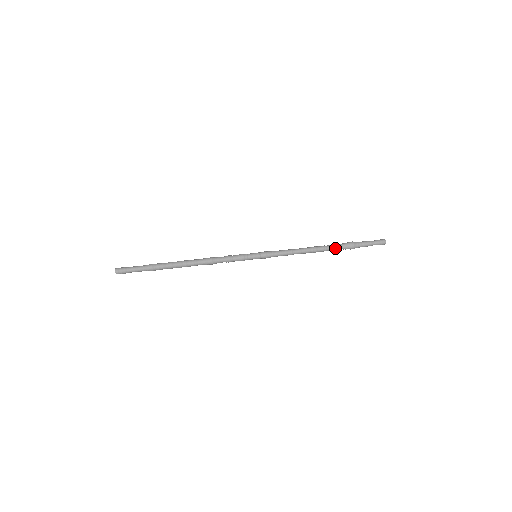
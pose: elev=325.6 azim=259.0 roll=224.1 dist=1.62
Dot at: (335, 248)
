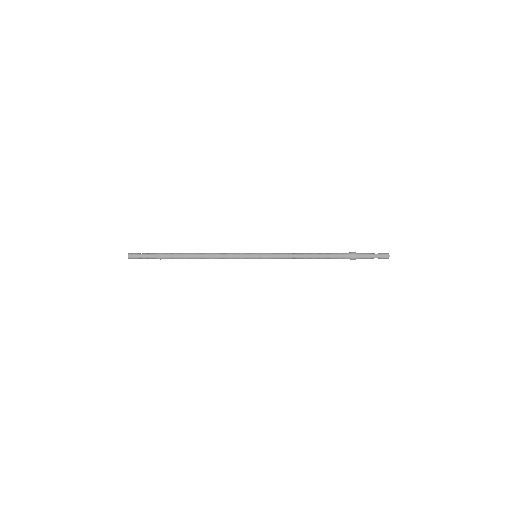
Dot at: (335, 255)
